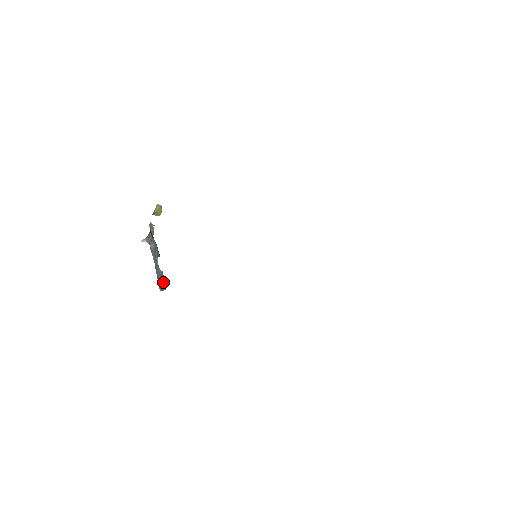
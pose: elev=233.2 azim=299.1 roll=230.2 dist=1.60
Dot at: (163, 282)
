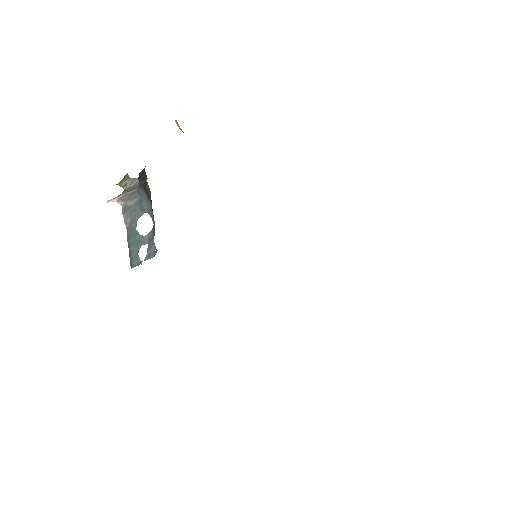
Dot at: (148, 247)
